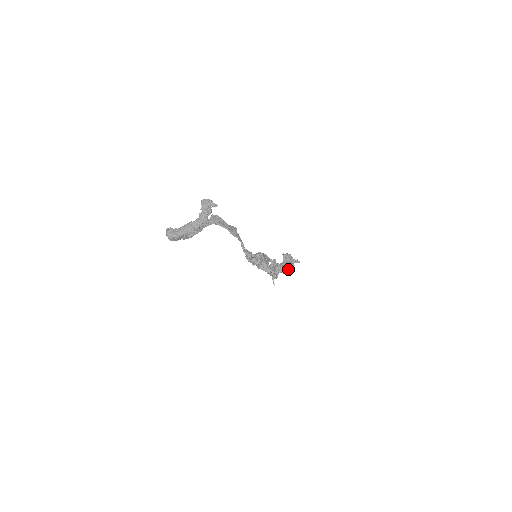
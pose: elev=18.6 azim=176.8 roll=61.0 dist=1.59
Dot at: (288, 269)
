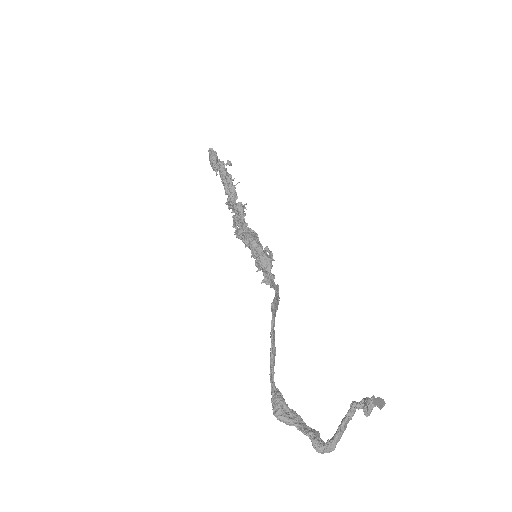
Dot at: (245, 204)
